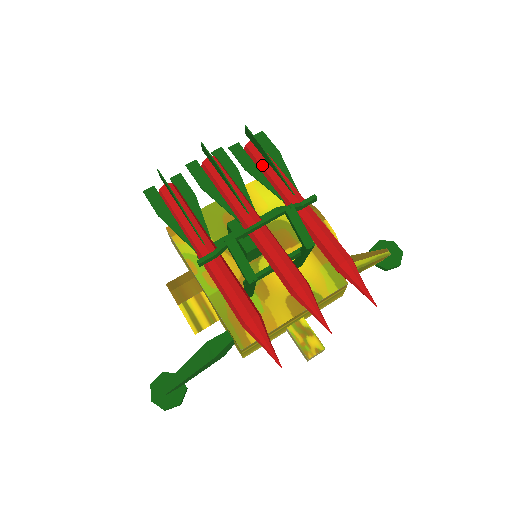
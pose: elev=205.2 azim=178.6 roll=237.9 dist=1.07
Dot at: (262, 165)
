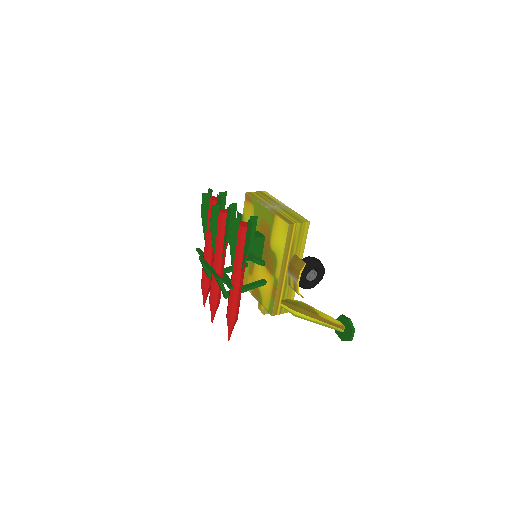
Dot at: (236, 242)
